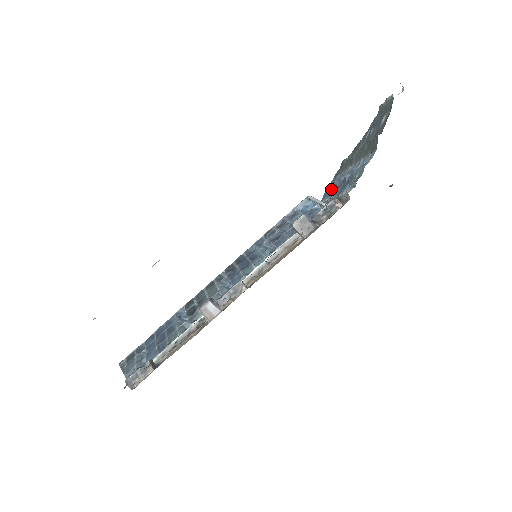
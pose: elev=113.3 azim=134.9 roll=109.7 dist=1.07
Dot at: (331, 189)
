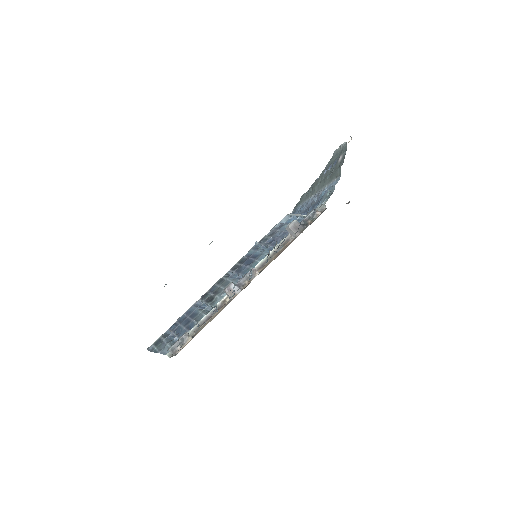
Dot at: occluded
